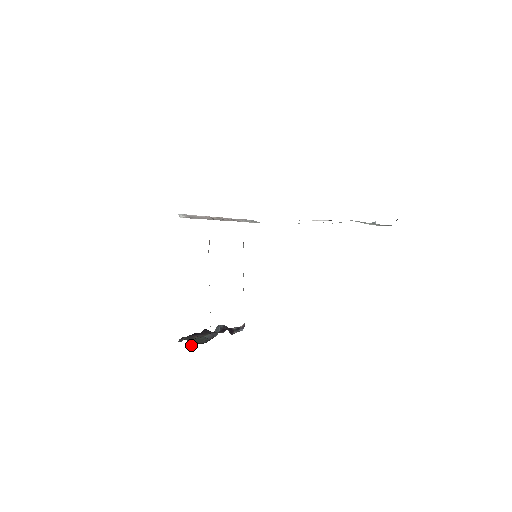
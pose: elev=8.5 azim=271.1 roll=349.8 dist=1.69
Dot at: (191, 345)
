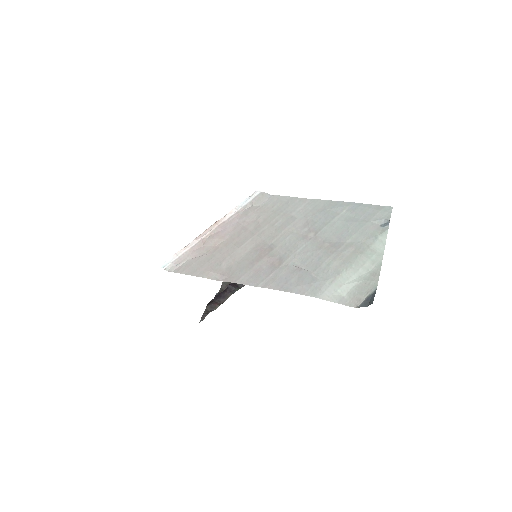
Dot at: occluded
